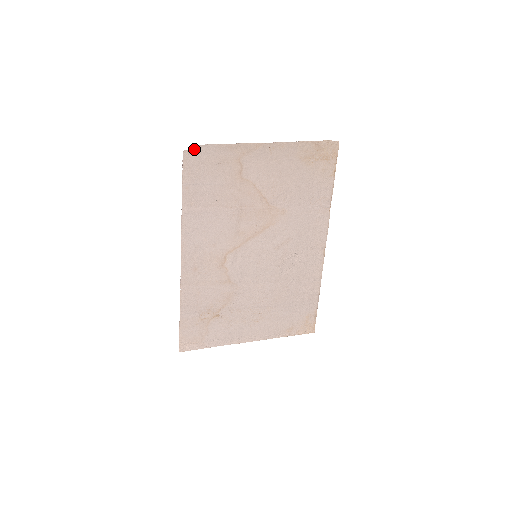
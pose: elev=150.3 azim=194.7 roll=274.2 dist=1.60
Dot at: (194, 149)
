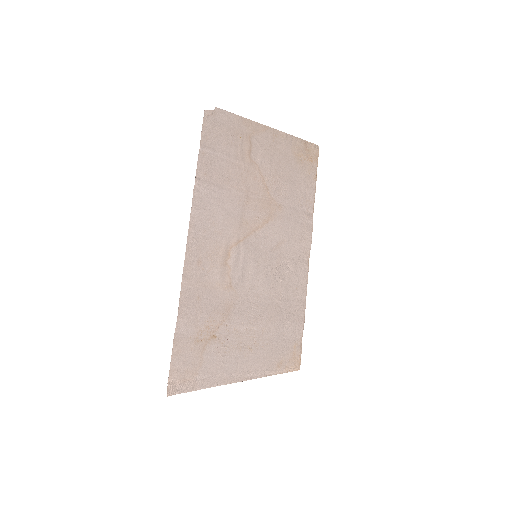
Dot at: (214, 112)
